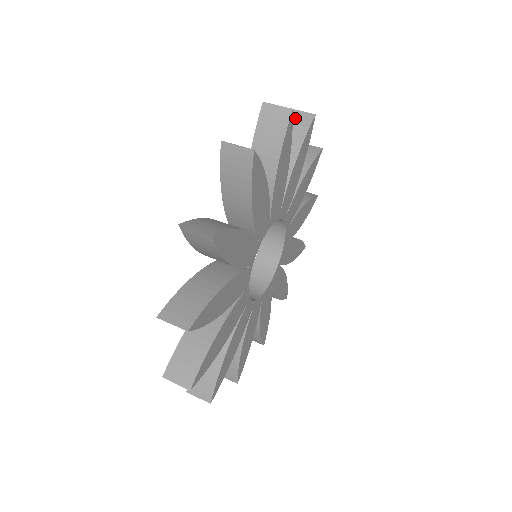
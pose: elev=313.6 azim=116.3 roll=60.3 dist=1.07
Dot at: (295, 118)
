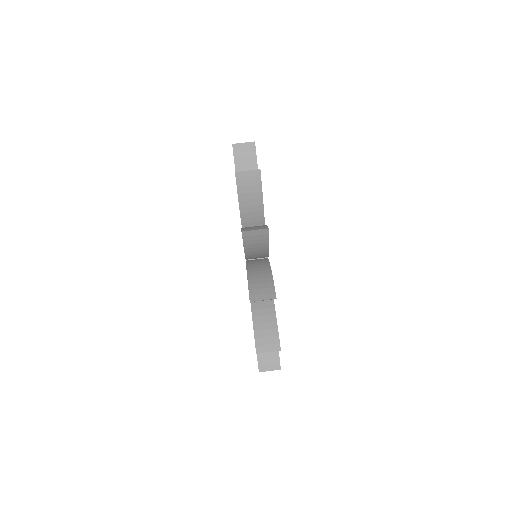
Dot at: (245, 180)
